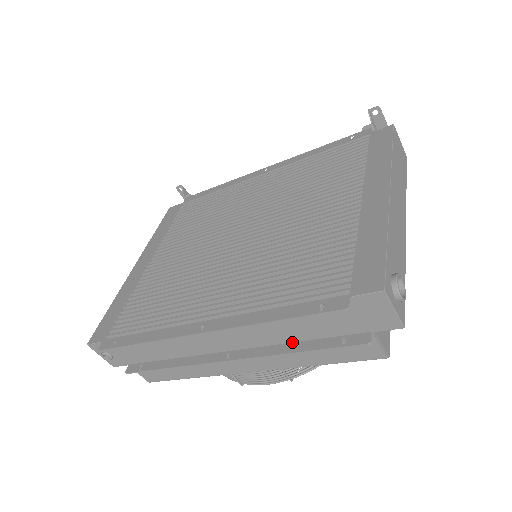
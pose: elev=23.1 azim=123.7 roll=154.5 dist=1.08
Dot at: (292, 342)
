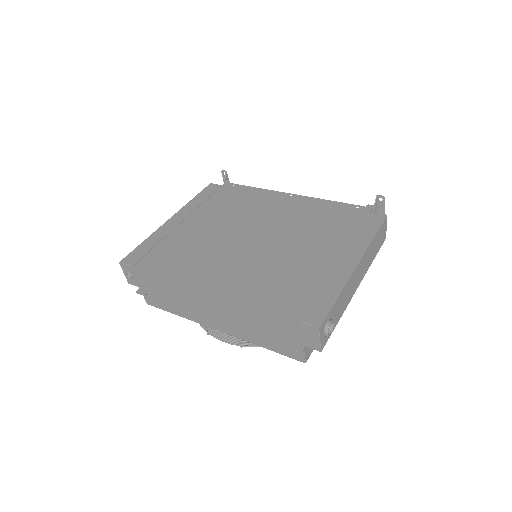
Dot at: (254, 327)
